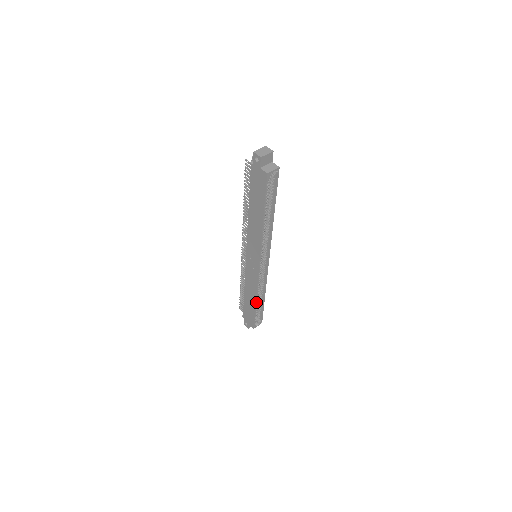
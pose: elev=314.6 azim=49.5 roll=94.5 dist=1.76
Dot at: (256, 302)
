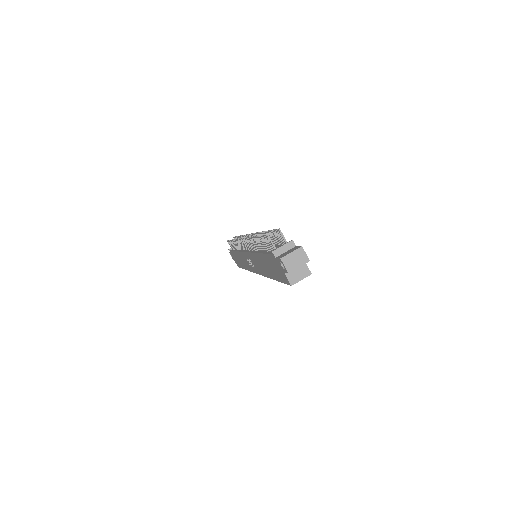
Dot at: occluded
